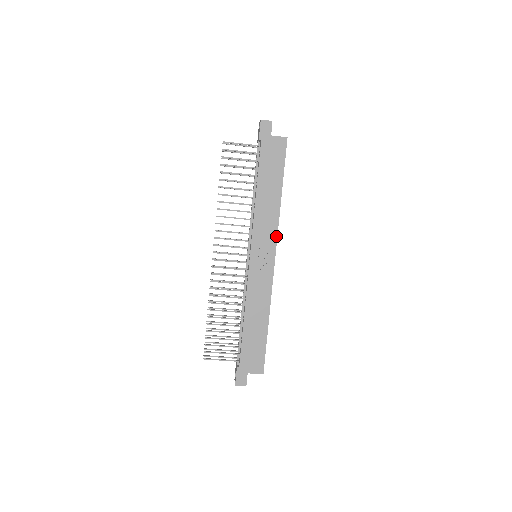
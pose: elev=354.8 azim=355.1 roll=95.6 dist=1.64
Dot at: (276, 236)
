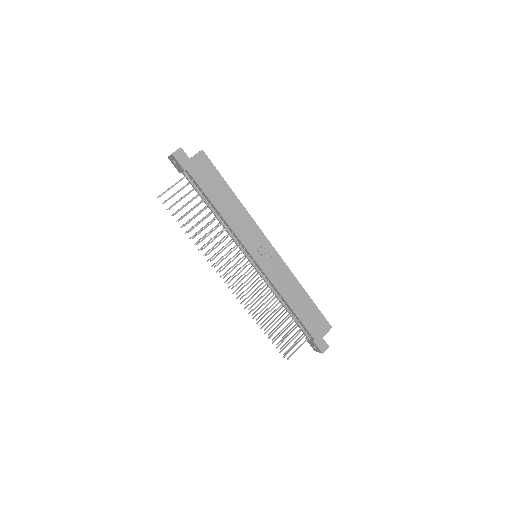
Dot at: (259, 229)
